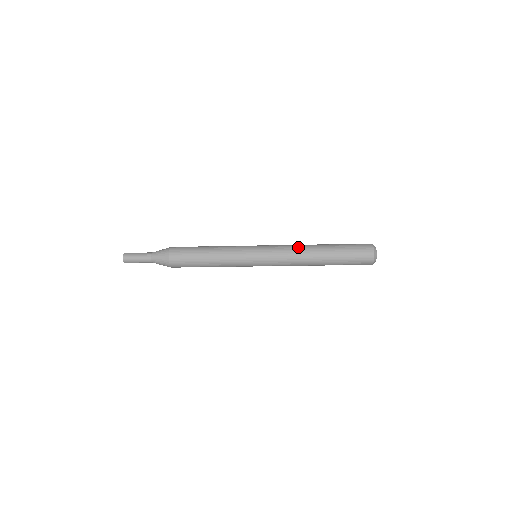
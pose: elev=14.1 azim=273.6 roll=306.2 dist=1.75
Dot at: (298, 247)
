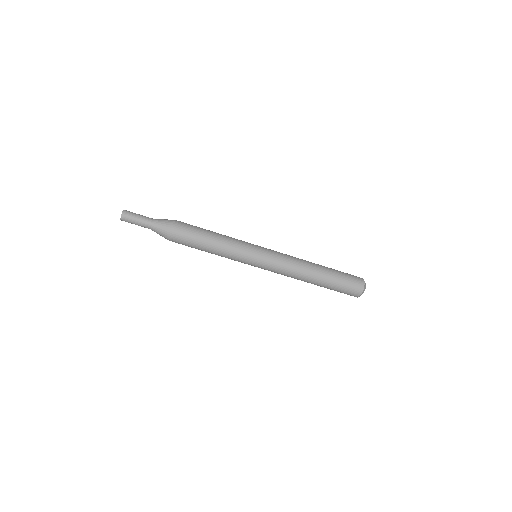
Dot at: (298, 258)
